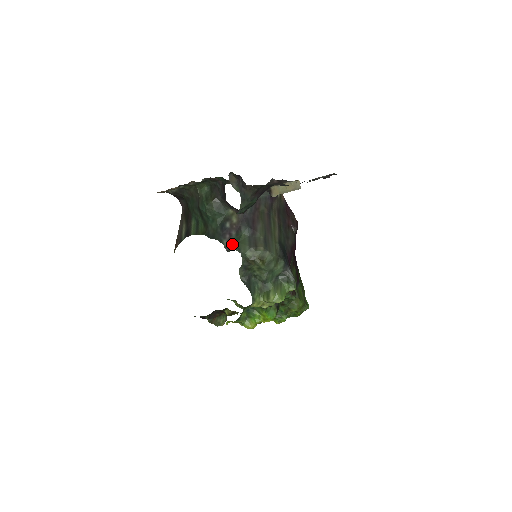
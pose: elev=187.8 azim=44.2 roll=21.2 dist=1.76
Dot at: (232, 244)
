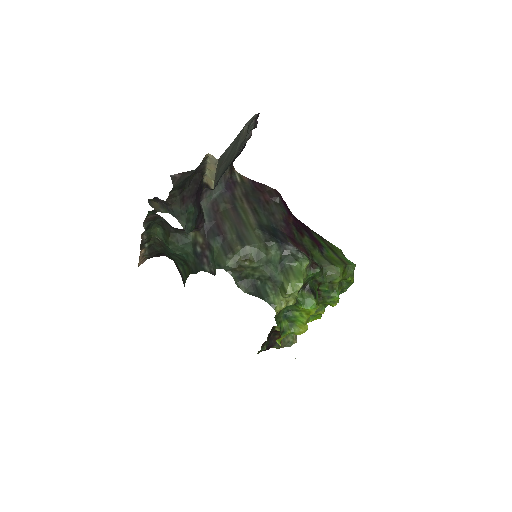
Dot at: (212, 265)
